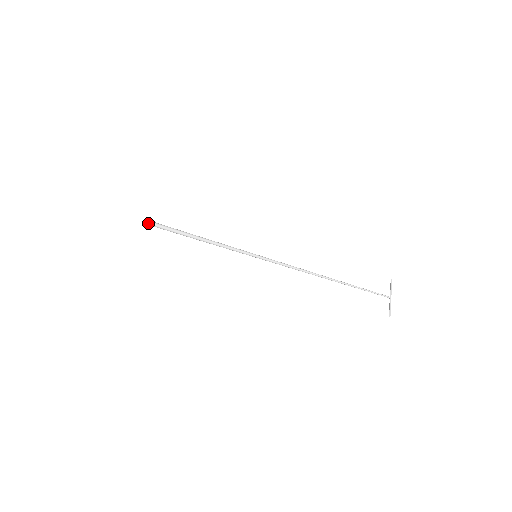
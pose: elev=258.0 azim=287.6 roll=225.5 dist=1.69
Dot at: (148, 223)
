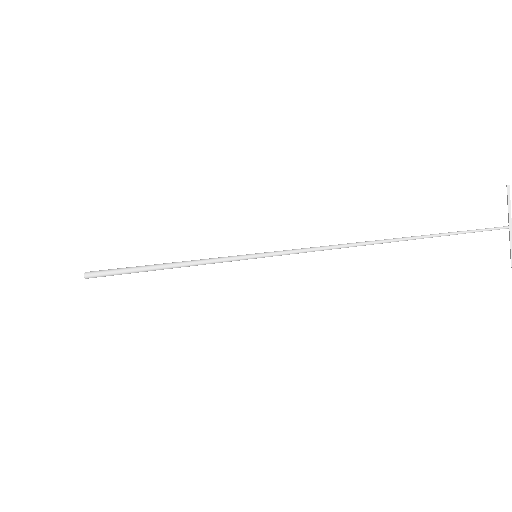
Dot at: occluded
